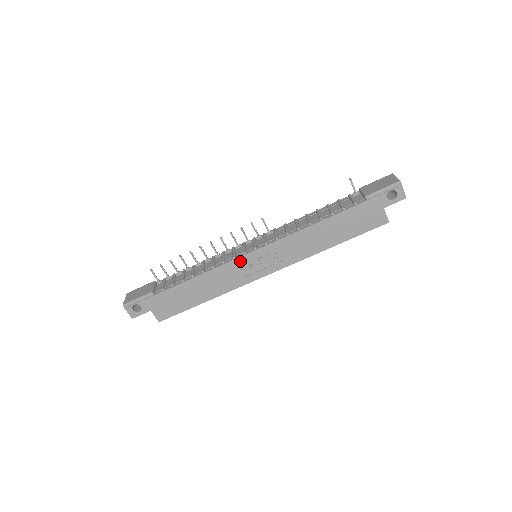
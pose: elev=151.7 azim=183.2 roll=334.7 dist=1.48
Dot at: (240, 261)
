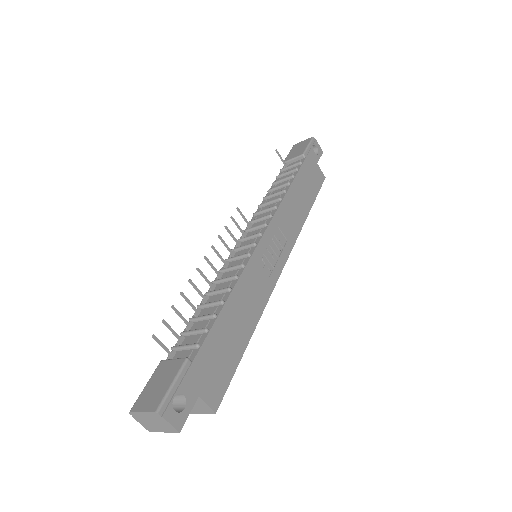
Dot at: (257, 256)
